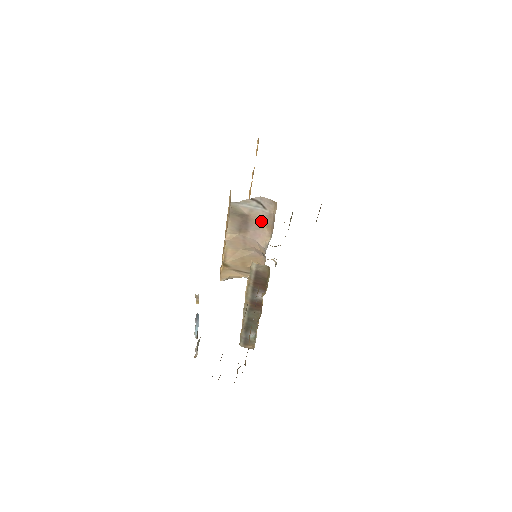
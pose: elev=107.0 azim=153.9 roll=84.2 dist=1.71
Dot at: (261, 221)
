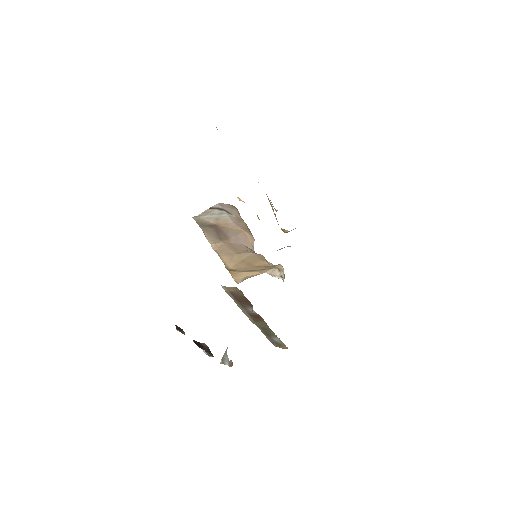
Dot at: (235, 226)
